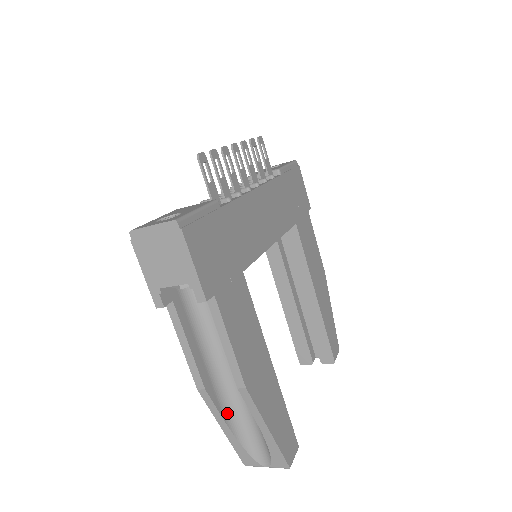
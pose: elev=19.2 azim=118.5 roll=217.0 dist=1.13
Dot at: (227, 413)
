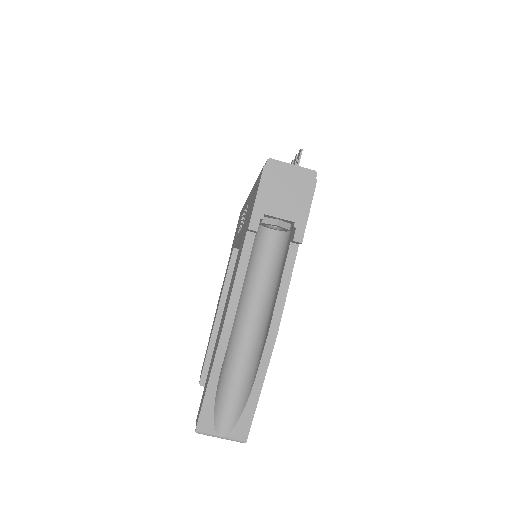
Dot at: (223, 363)
